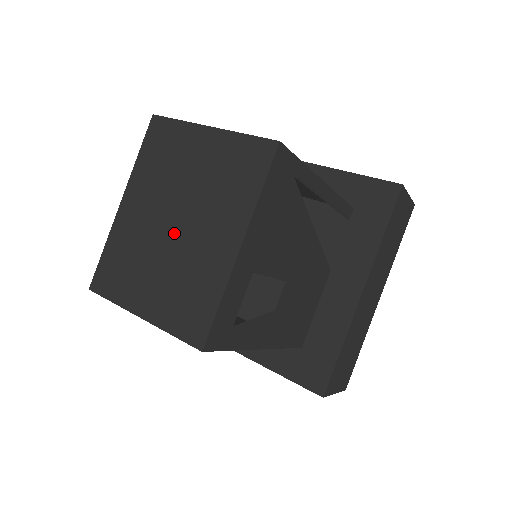
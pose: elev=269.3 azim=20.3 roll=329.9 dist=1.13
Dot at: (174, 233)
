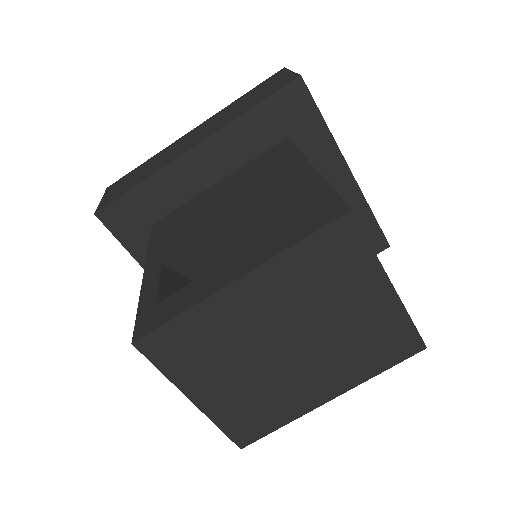
Dot at: (280, 355)
